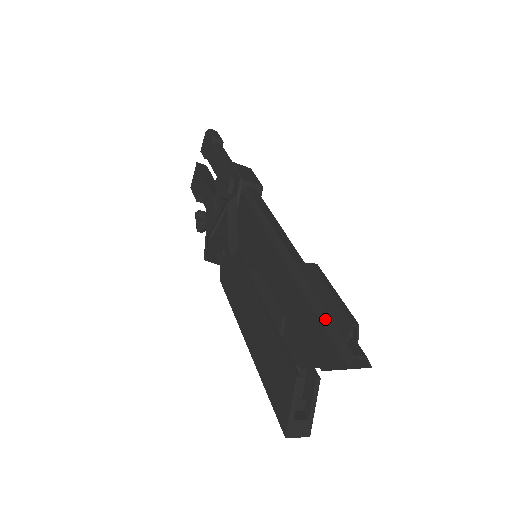
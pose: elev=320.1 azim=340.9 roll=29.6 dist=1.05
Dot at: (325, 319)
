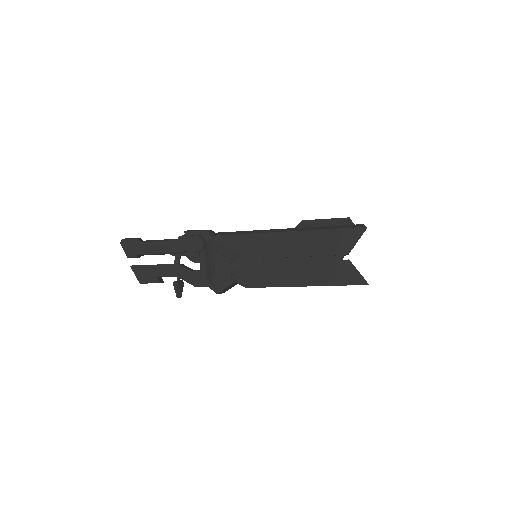
Dot at: (337, 227)
